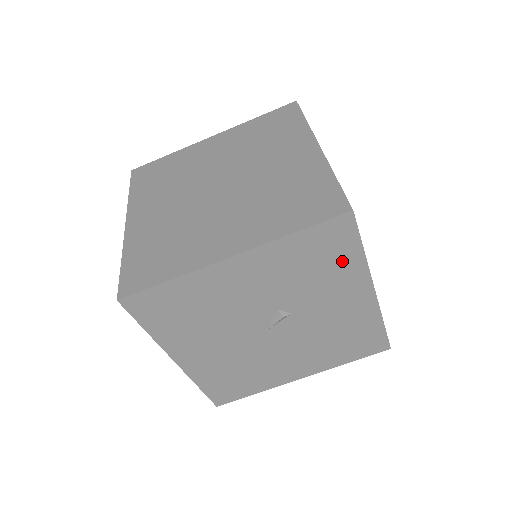
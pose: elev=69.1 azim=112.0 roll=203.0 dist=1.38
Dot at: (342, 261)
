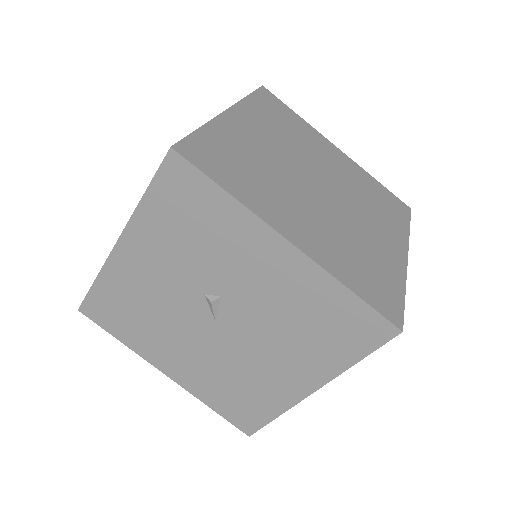
Dot at: (215, 213)
